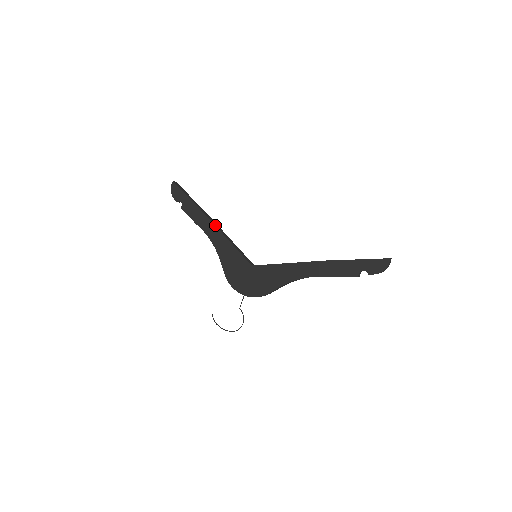
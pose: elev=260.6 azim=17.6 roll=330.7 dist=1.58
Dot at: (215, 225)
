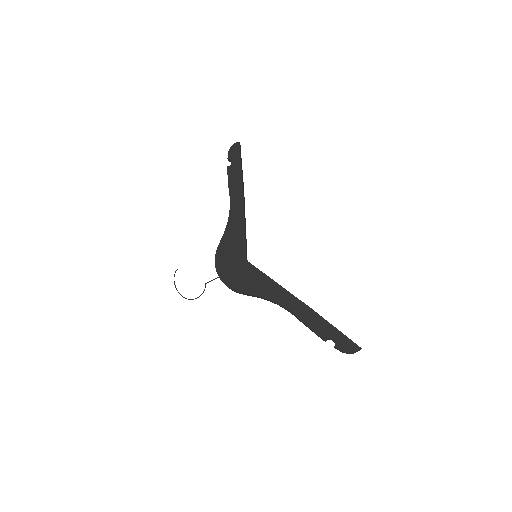
Dot at: (244, 204)
